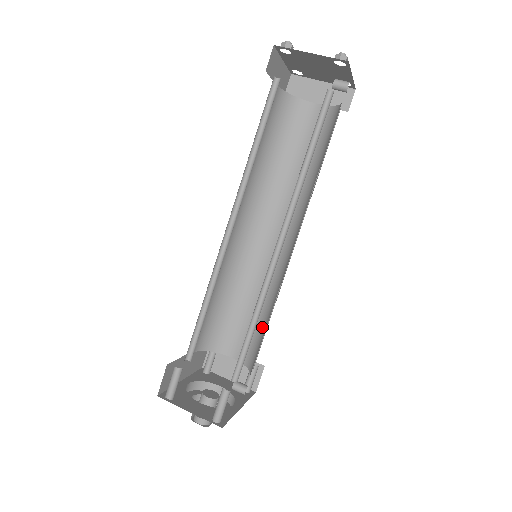
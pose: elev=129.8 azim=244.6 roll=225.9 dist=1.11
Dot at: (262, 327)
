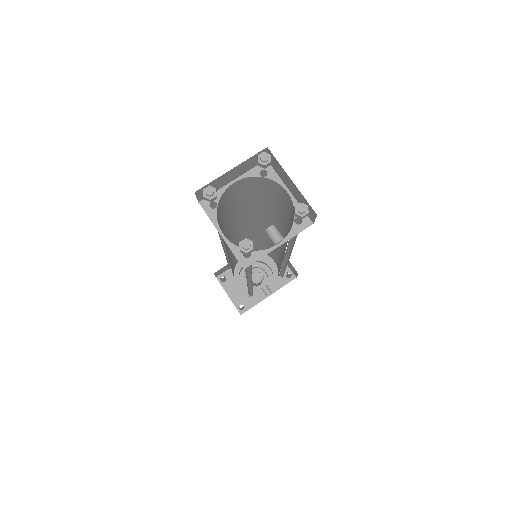
Dot at: occluded
